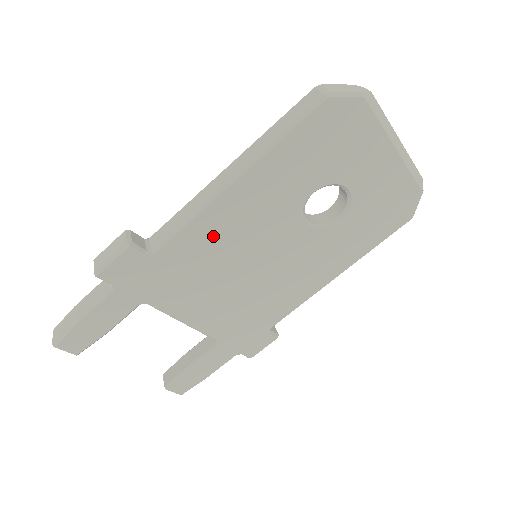
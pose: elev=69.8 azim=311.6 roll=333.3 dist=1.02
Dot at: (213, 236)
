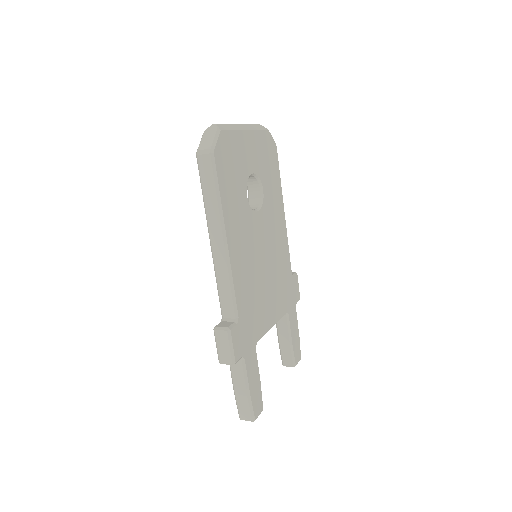
Dot at: (243, 274)
